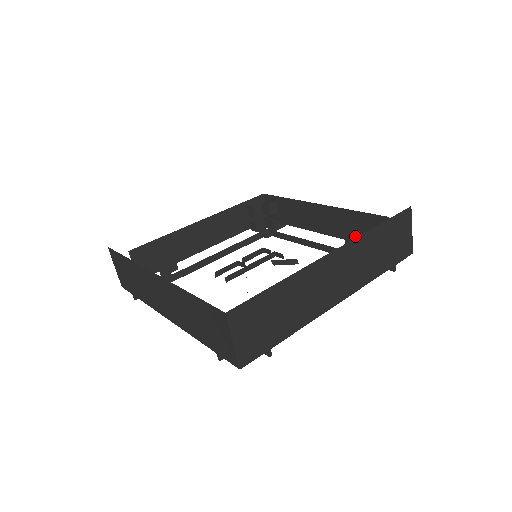
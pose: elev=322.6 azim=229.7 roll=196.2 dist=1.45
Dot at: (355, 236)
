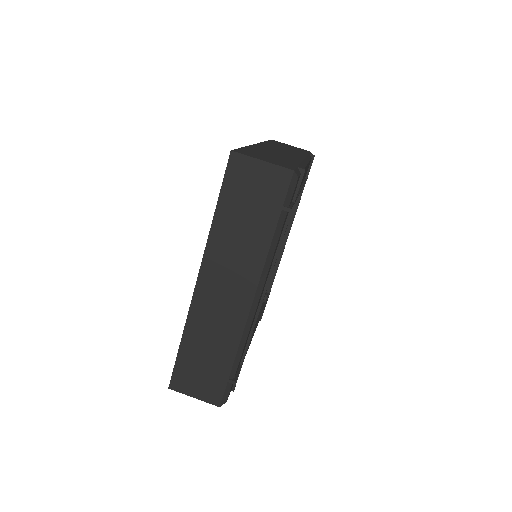
Dot at: occluded
